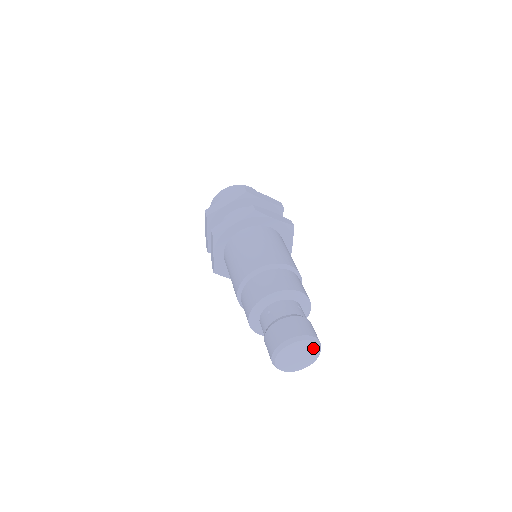
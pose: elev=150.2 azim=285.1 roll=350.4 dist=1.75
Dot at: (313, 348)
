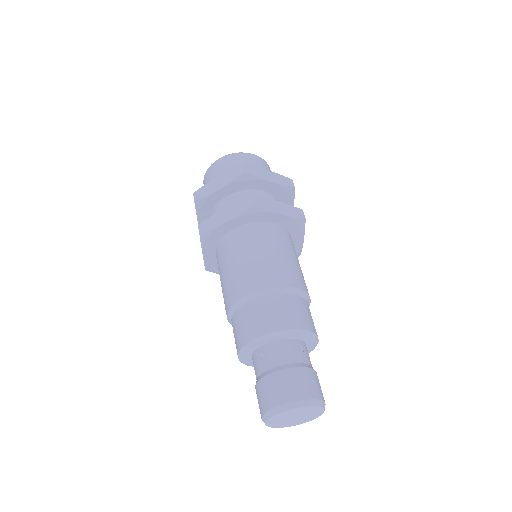
Dot at: (314, 410)
